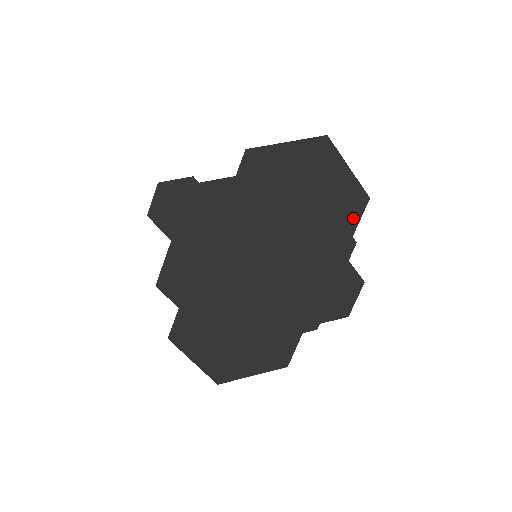
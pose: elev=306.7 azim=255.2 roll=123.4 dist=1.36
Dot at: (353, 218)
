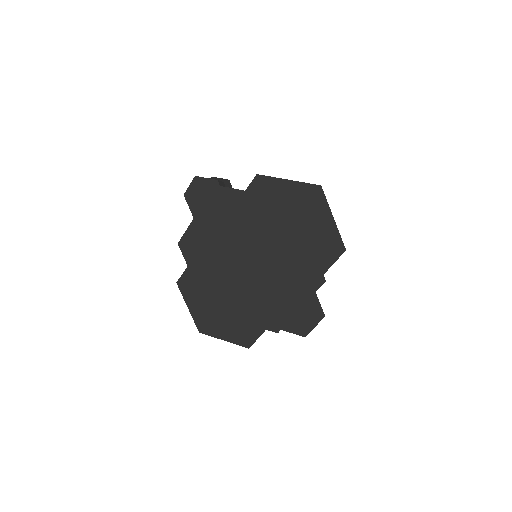
Dot at: (328, 260)
